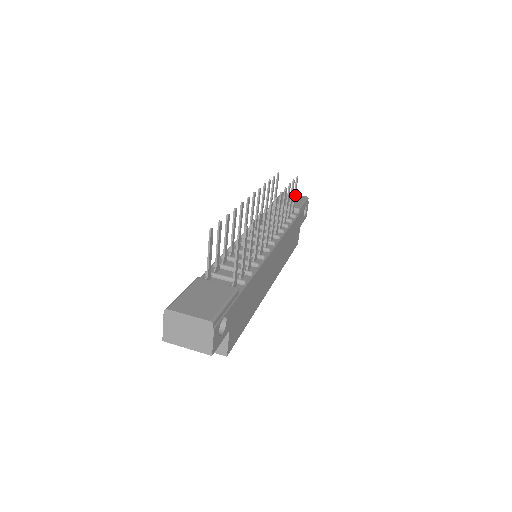
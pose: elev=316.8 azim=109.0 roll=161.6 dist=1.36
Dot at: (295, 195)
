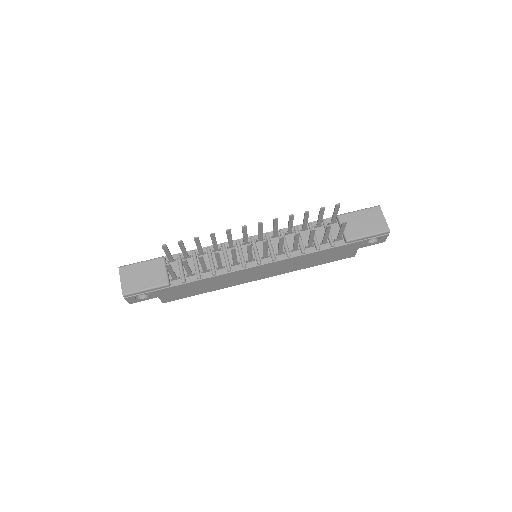
Dot at: (343, 231)
